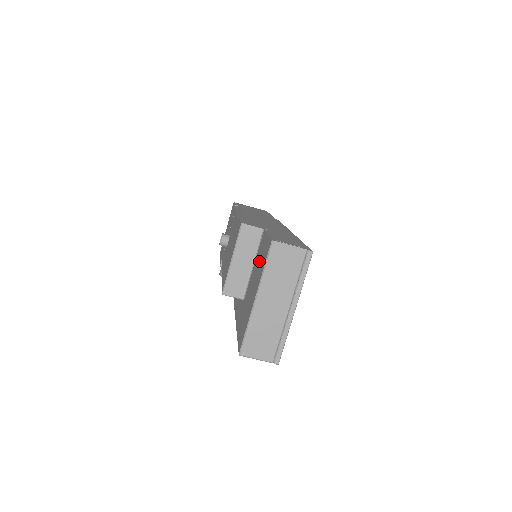
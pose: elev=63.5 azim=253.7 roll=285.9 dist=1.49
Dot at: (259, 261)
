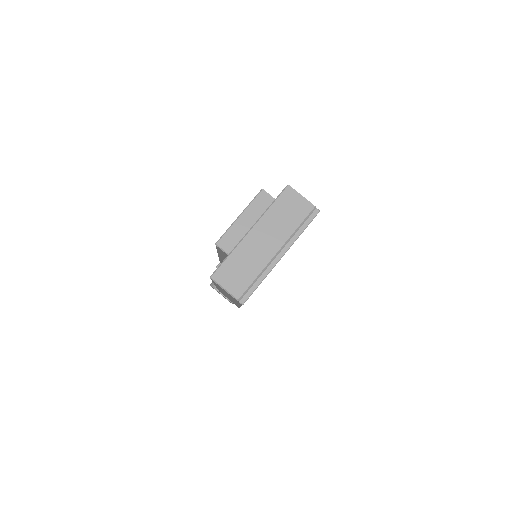
Dot at: occluded
